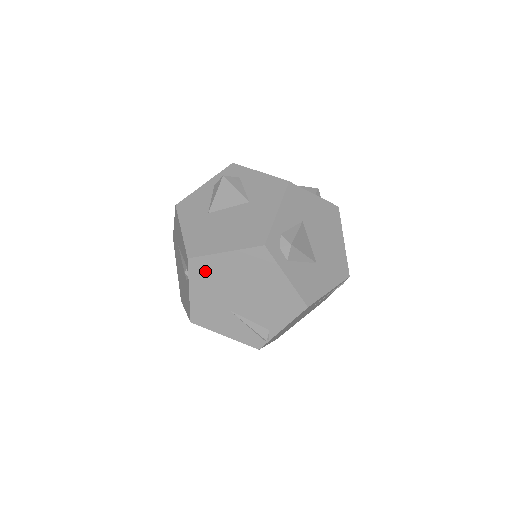
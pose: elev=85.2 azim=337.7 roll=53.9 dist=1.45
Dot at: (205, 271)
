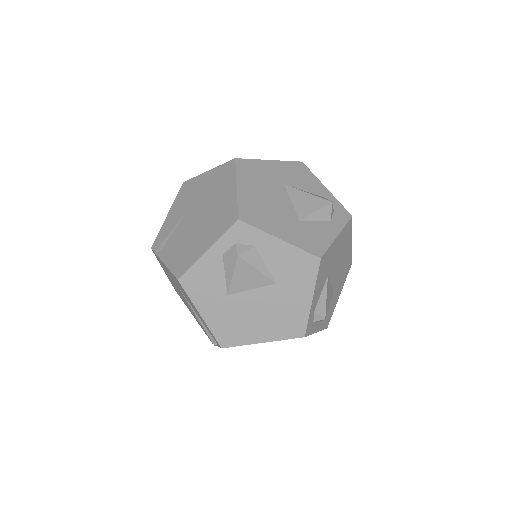
Dot at: occluded
